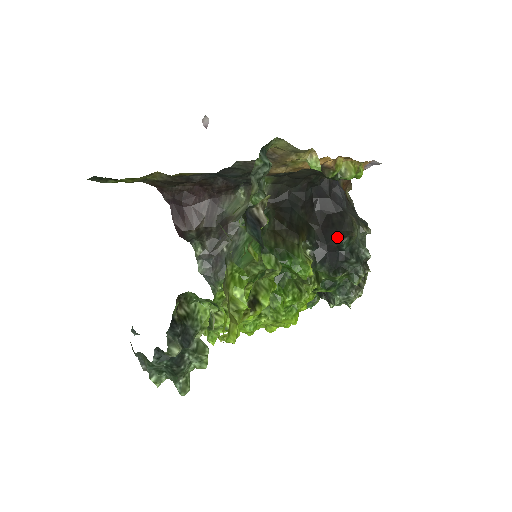
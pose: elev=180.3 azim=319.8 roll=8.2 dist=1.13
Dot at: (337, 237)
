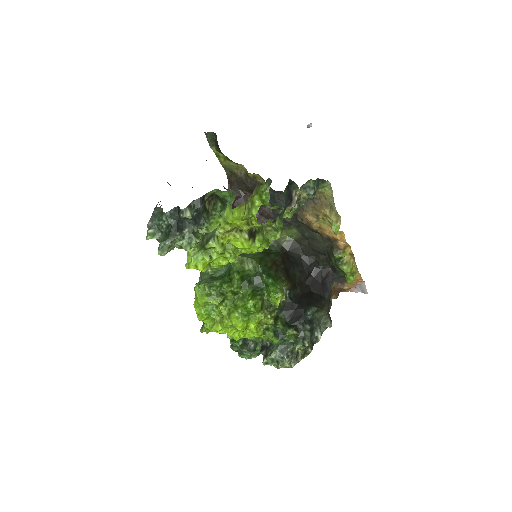
Dot at: (309, 304)
